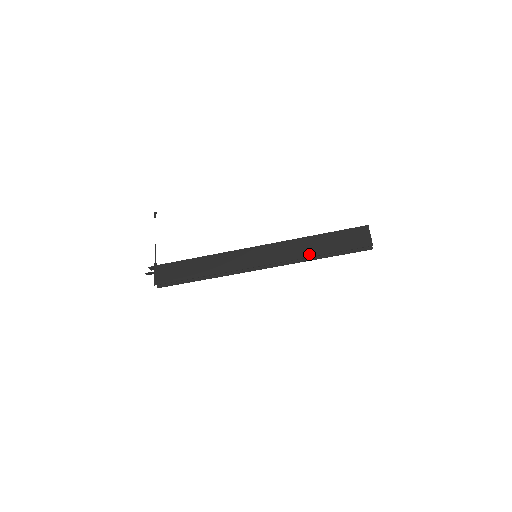
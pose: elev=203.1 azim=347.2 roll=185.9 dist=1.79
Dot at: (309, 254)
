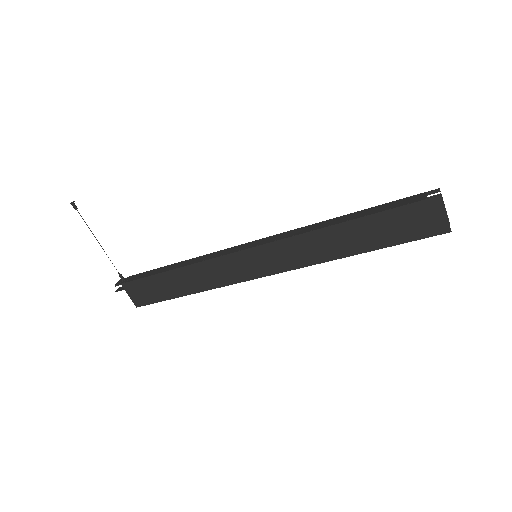
Dot at: (340, 254)
